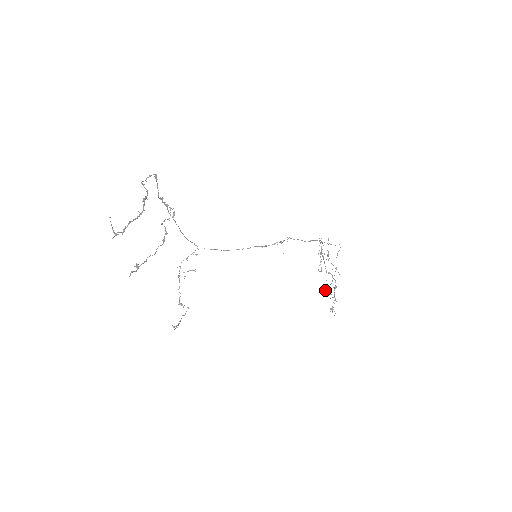
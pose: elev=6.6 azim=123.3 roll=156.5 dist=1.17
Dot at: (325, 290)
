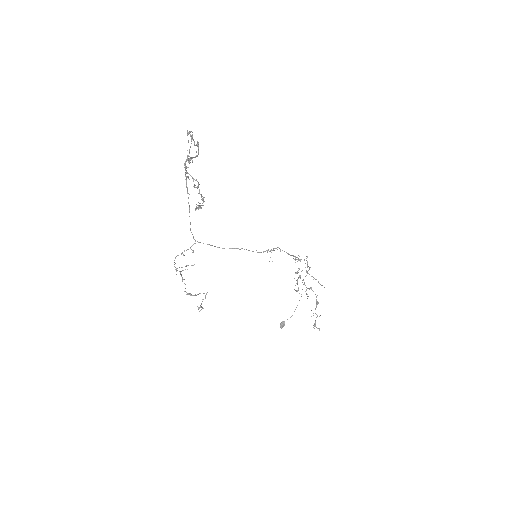
Dot at: occluded
